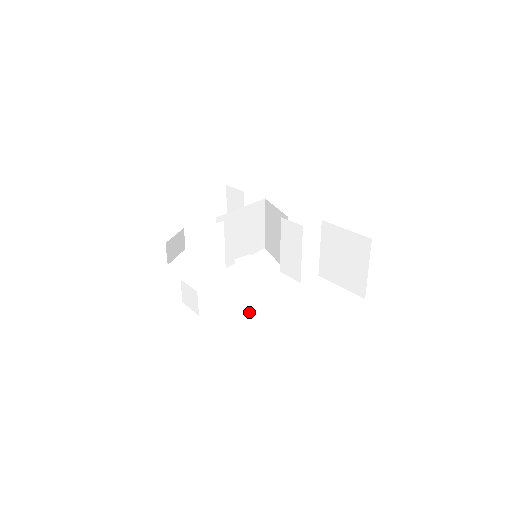
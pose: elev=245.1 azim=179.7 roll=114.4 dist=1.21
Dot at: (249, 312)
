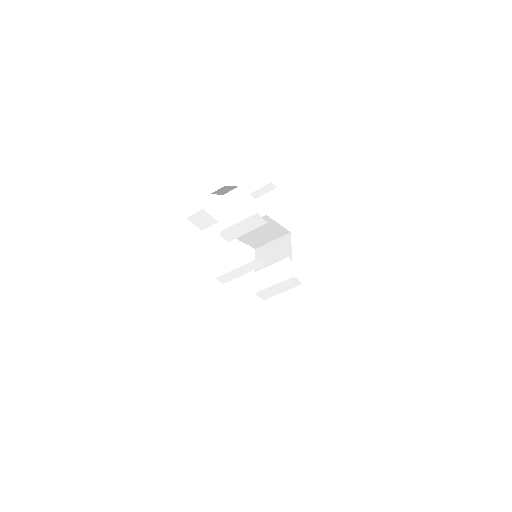
Dot at: (226, 281)
